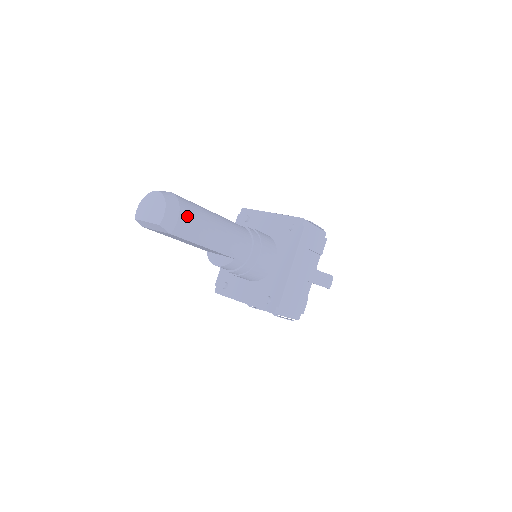
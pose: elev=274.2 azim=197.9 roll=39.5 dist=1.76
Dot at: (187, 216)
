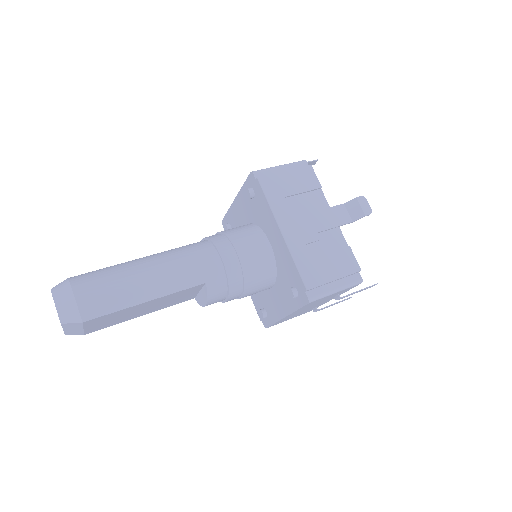
Dot at: (88, 289)
